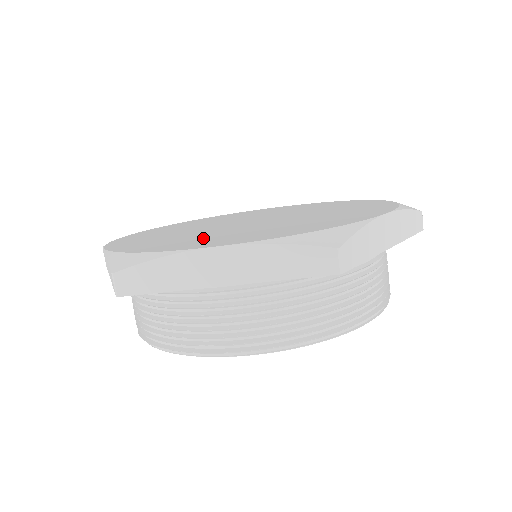
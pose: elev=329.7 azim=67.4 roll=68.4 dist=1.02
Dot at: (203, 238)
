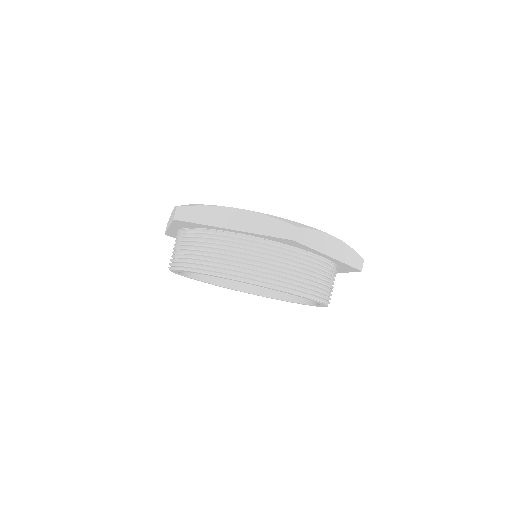
Dot at: occluded
